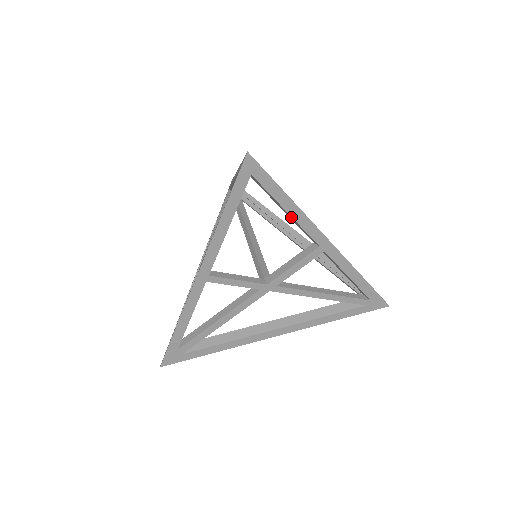
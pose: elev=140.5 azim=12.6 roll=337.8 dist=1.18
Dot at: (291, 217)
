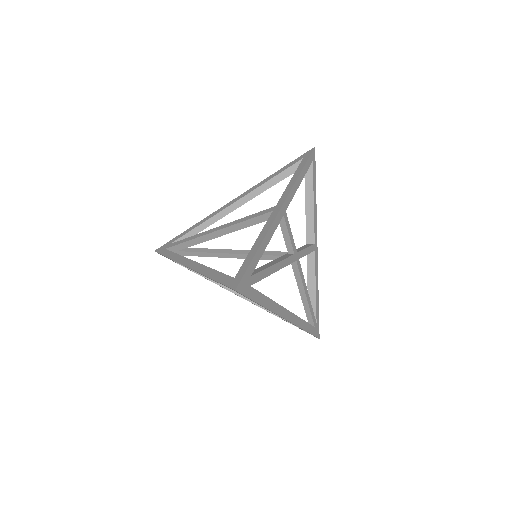
Dot at: (312, 208)
